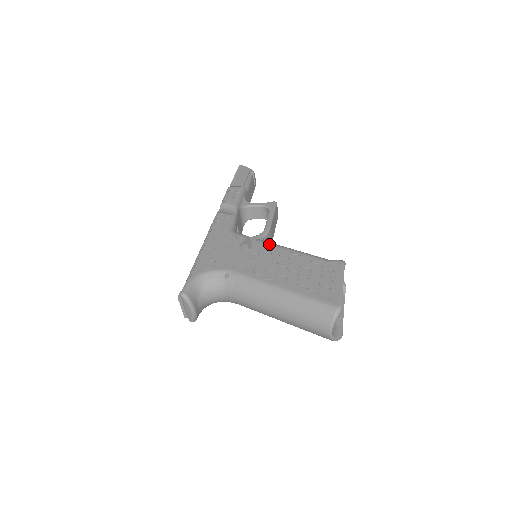
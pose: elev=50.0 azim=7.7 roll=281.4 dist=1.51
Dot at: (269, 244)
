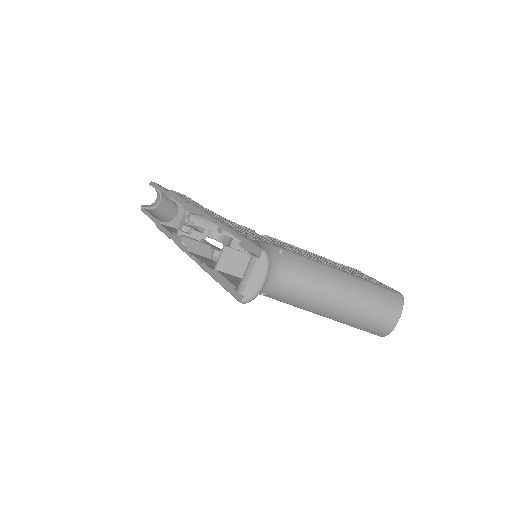
Dot at: occluded
